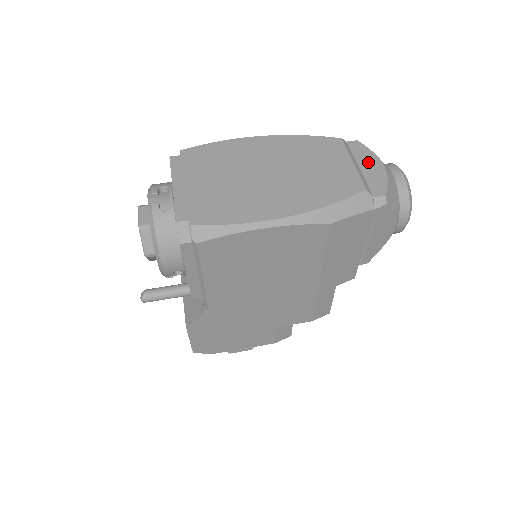
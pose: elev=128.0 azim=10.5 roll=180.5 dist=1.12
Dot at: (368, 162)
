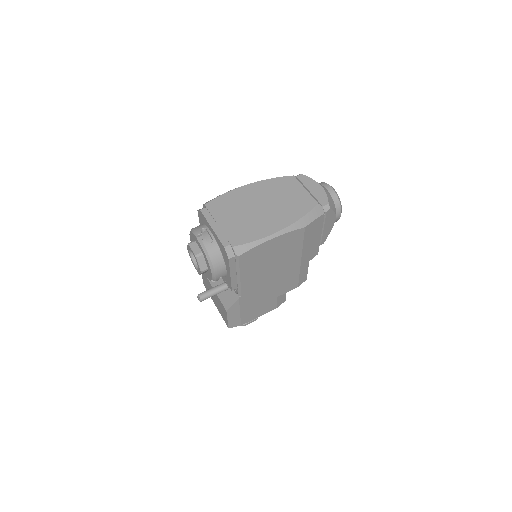
Dot at: (313, 186)
